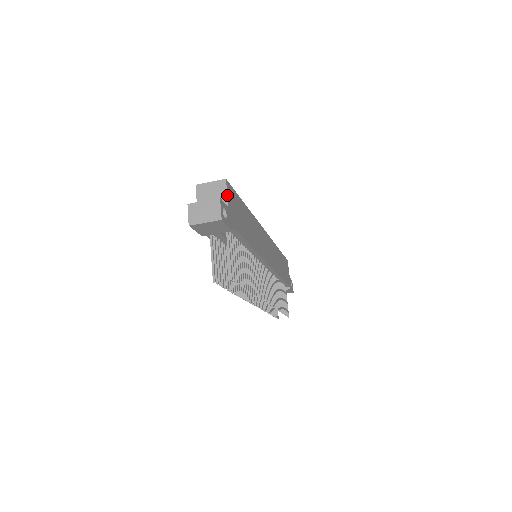
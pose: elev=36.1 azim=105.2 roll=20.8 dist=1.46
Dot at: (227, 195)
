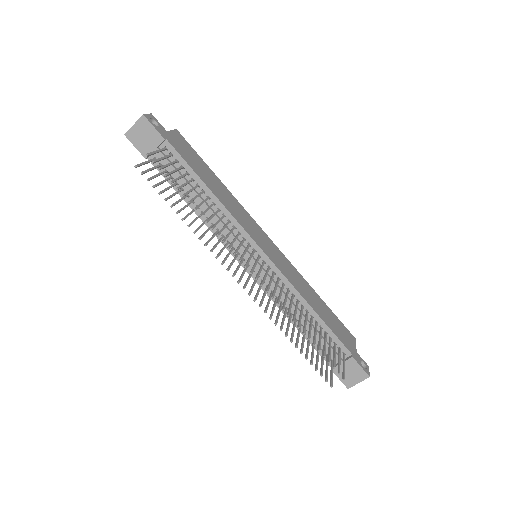
Dot at: (171, 131)
